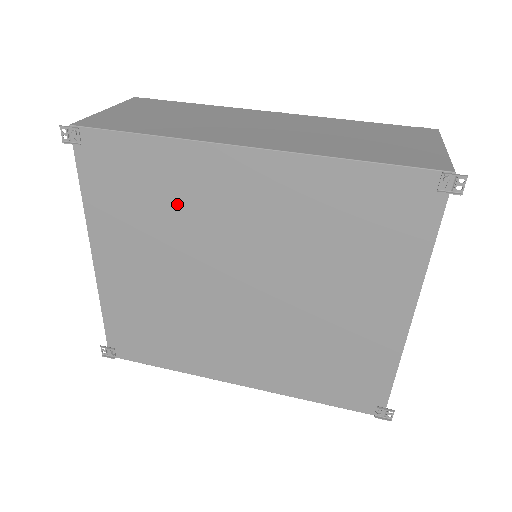
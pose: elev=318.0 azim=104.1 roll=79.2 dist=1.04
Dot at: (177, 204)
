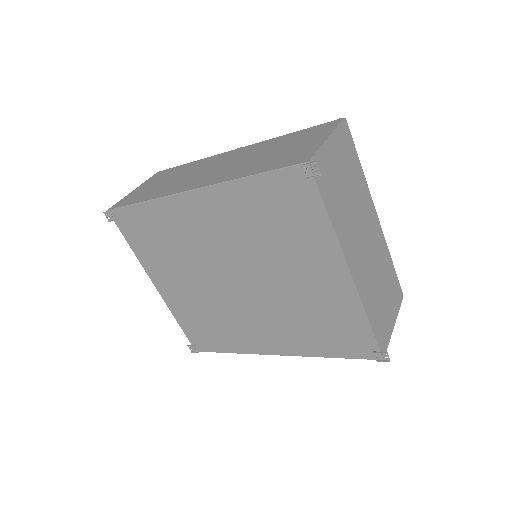
Dot at: (177, 238)
